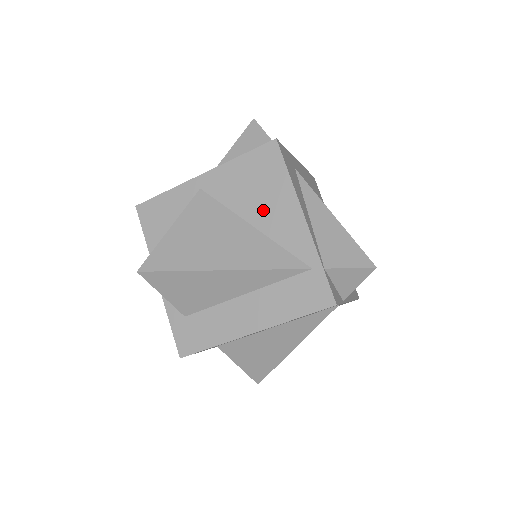
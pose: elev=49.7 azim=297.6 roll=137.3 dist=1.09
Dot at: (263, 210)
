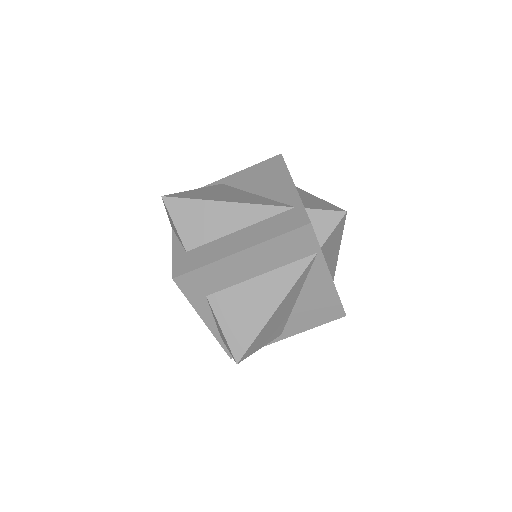
Dot at: (265, 185)
